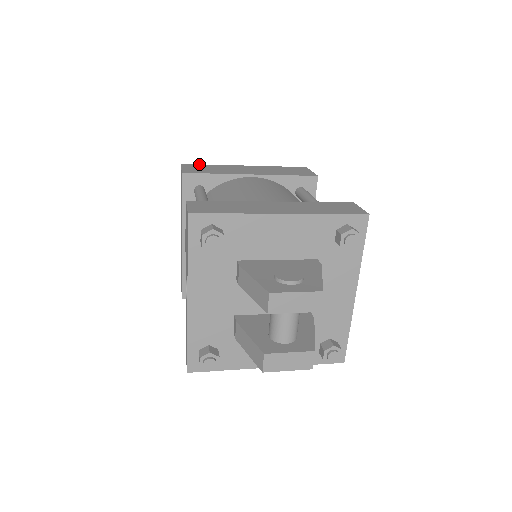
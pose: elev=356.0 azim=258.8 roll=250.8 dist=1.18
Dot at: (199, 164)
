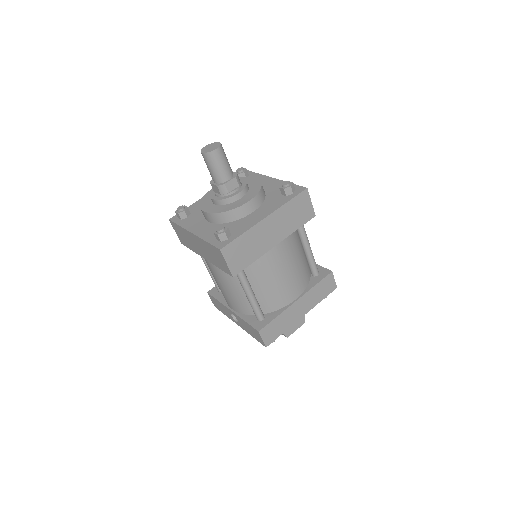
Dot at: (234, 241)
